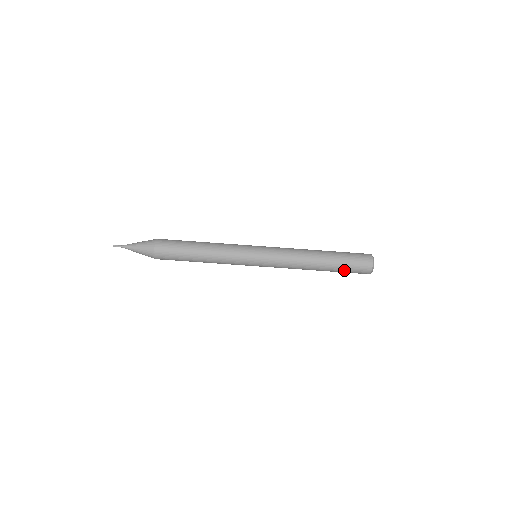
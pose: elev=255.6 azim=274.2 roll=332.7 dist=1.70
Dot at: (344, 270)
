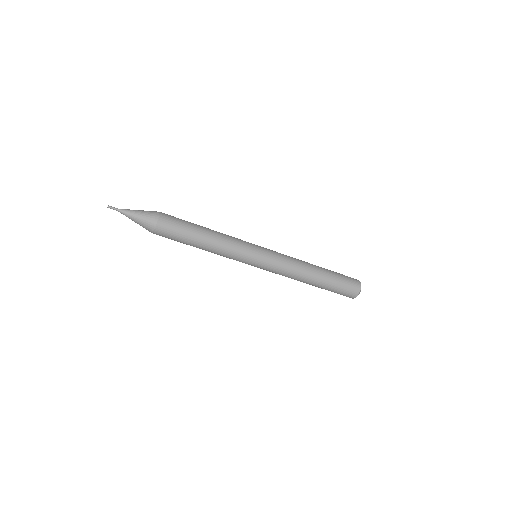
Dot at: (334, 289)
